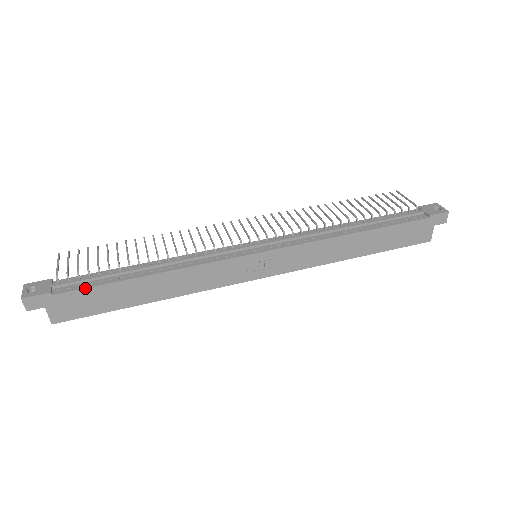
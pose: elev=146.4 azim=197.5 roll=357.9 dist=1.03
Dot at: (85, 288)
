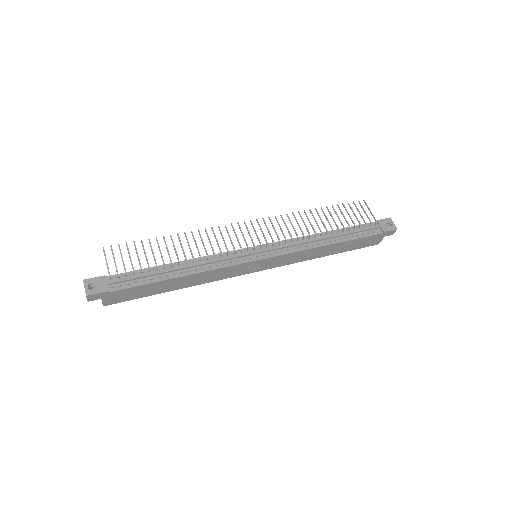
Dot at: (133, 287)
